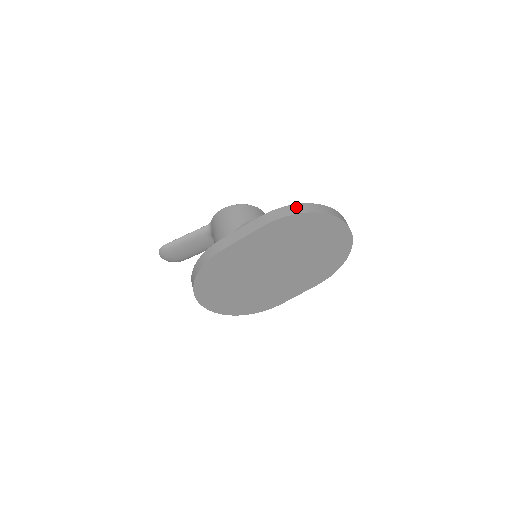
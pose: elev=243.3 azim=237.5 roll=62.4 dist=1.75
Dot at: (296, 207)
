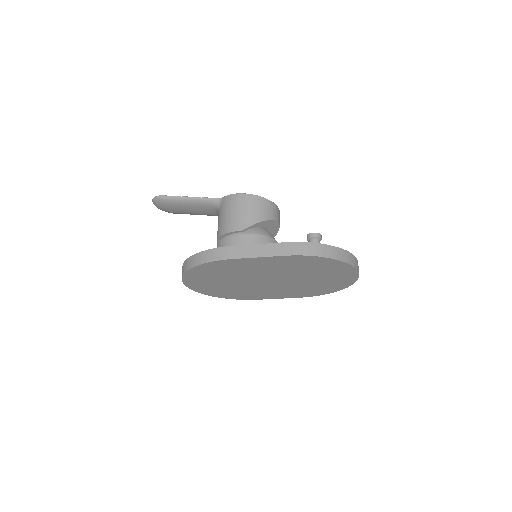
Dot at: (324, 248)
